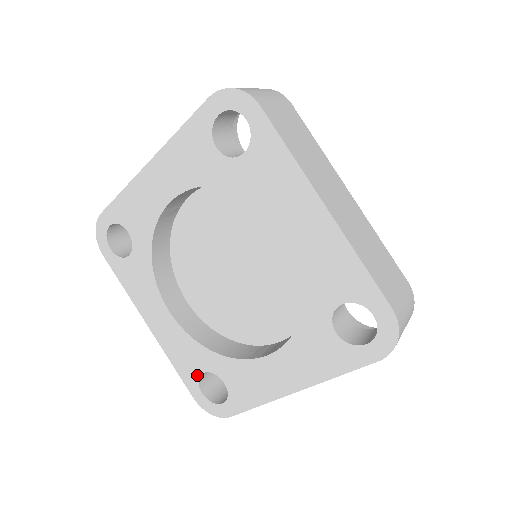
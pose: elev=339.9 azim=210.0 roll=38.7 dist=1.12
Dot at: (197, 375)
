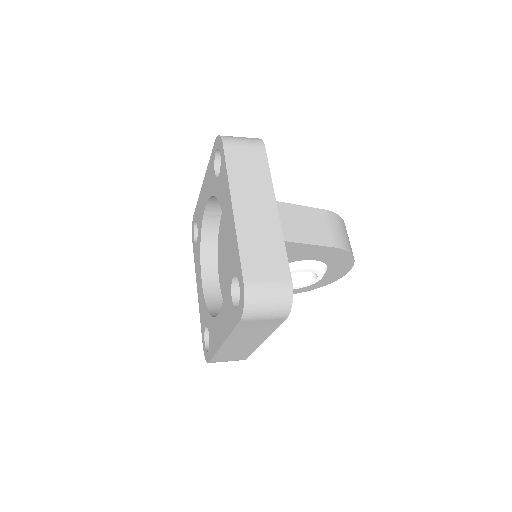
Dot at: (204, 328)
